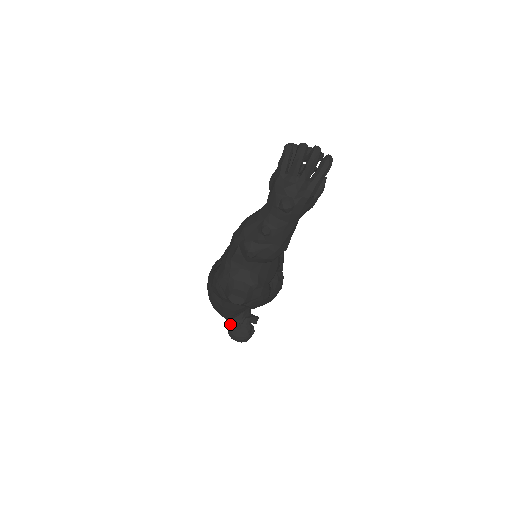
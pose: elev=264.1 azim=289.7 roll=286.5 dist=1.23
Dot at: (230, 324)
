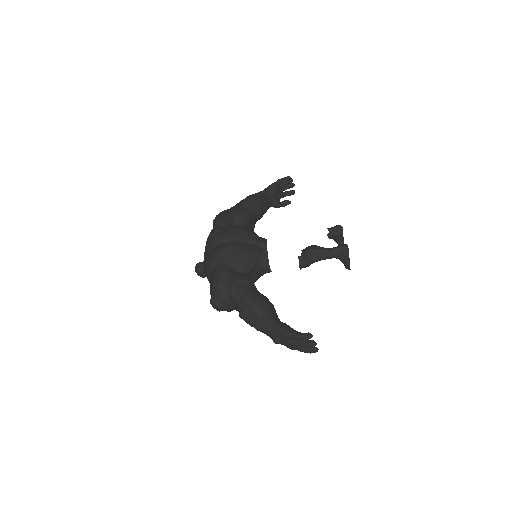
Dot at: (203, 266)
